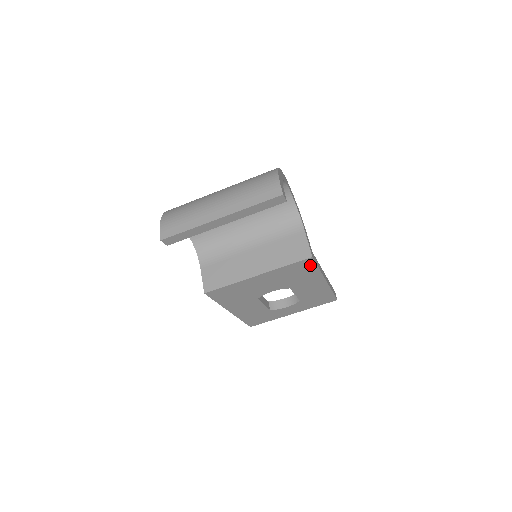
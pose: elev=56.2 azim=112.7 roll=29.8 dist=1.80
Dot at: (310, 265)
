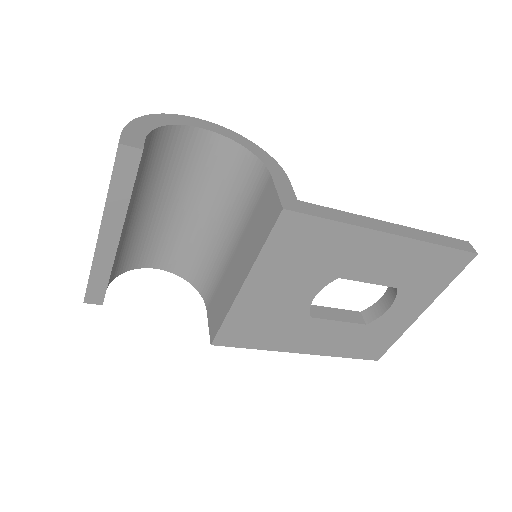
Dot at: (306, 224)
